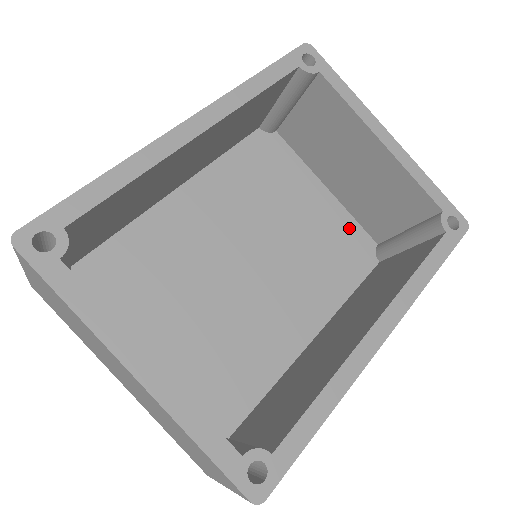
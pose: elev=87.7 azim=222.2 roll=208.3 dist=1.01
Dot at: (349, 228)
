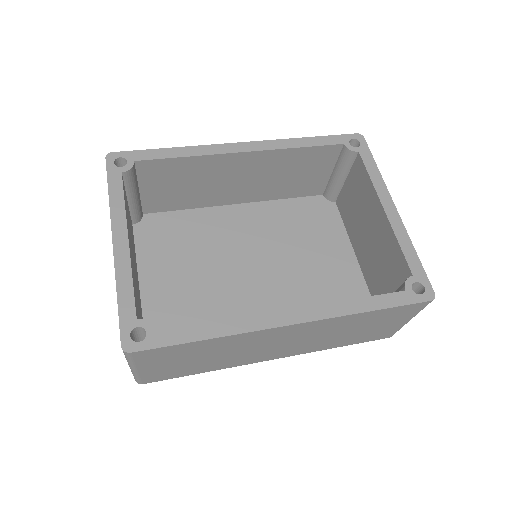
Dot at: (357, 289)
